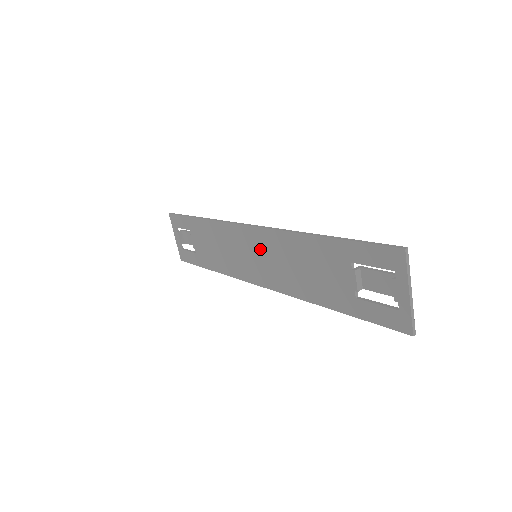
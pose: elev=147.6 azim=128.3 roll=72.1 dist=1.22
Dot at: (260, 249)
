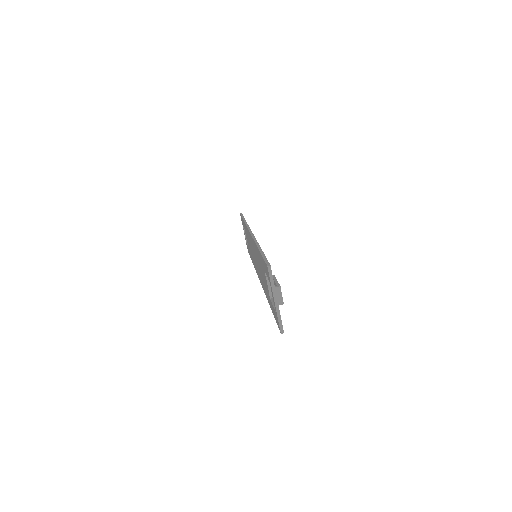
Dot at: occluded
